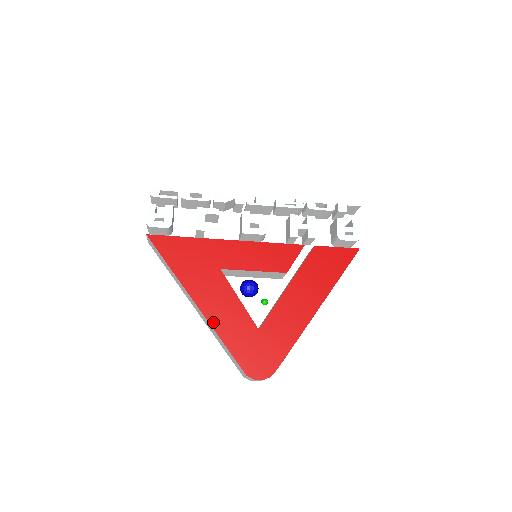
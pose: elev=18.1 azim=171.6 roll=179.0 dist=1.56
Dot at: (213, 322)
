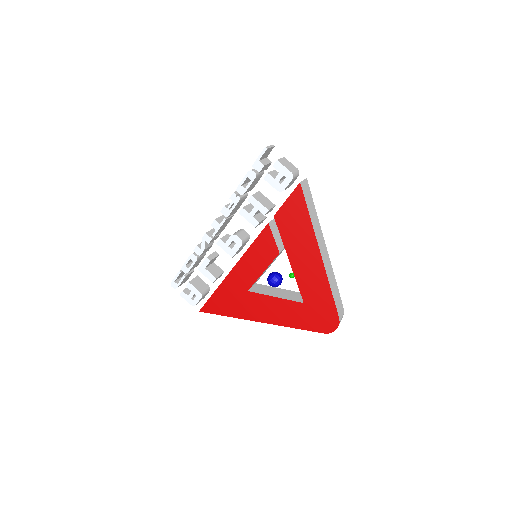
Dot at: (278, 323)
